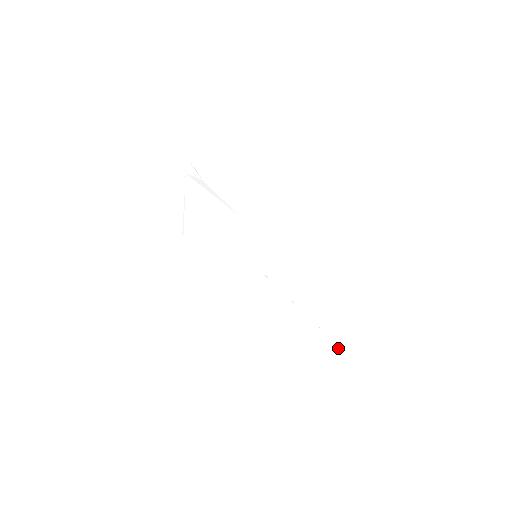
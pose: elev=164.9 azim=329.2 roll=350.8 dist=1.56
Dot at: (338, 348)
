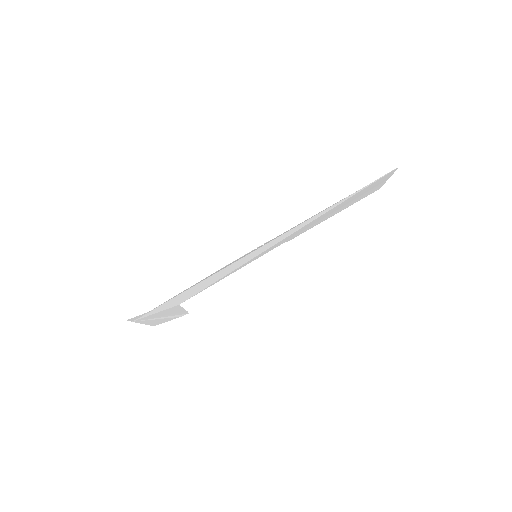
Dot at: (373, 191)
